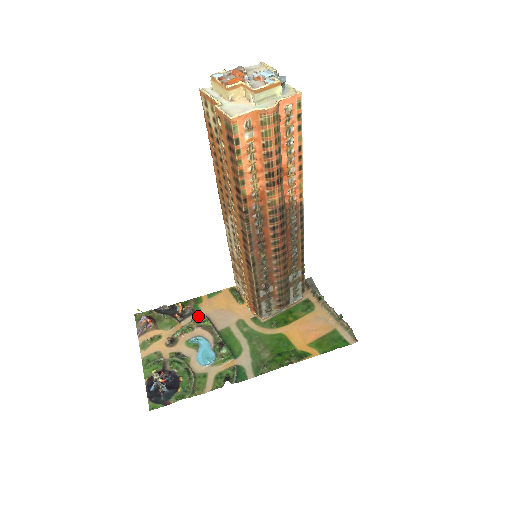
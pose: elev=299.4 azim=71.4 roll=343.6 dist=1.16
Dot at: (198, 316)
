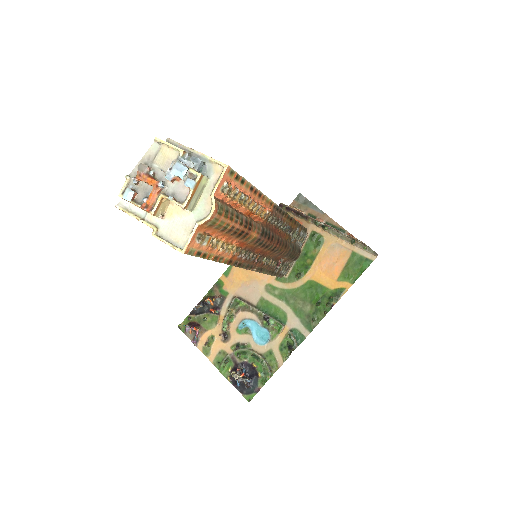
Dot at: (230, 300)
